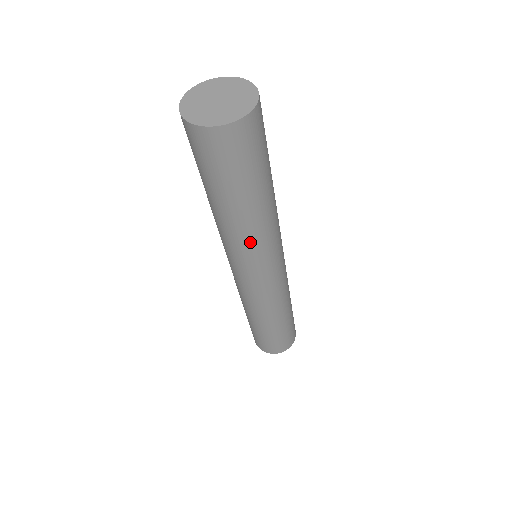
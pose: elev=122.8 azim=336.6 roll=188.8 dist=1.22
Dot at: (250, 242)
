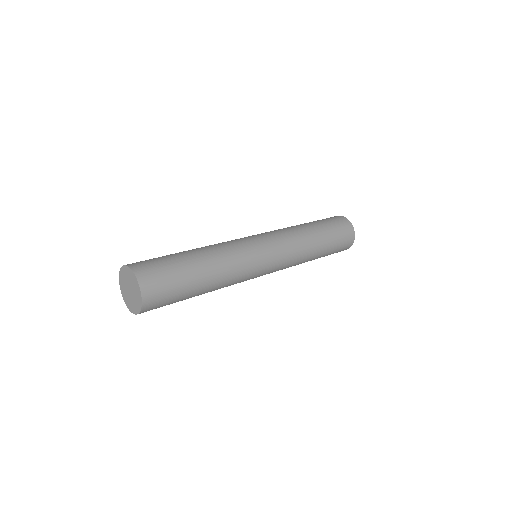
Dot at: (233, 280)
